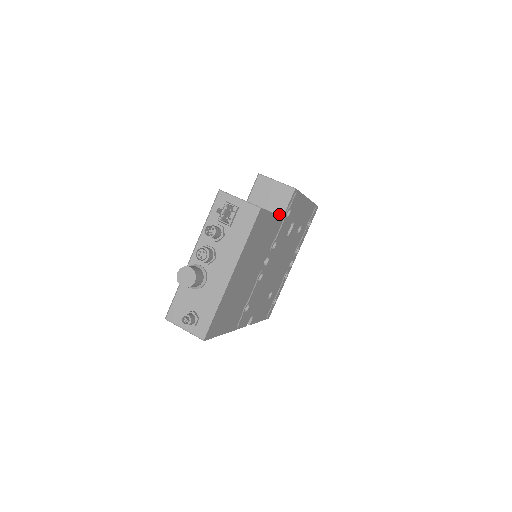
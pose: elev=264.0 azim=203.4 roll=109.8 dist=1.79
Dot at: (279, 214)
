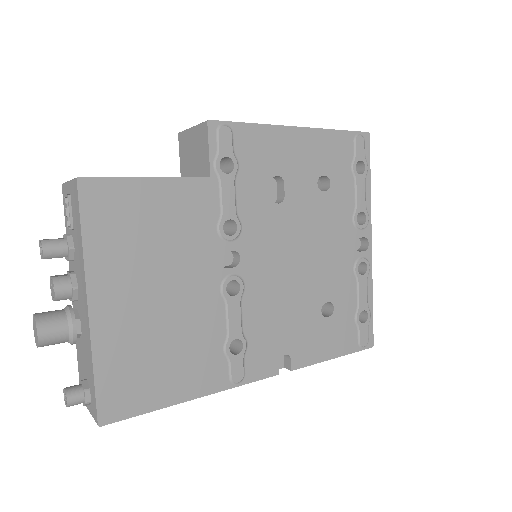
Dot at: (206, 175)
